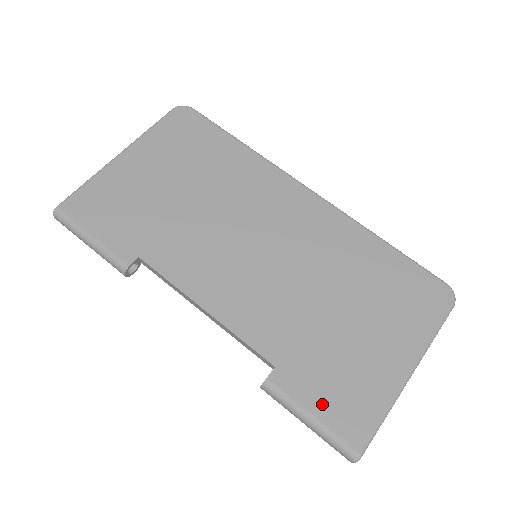
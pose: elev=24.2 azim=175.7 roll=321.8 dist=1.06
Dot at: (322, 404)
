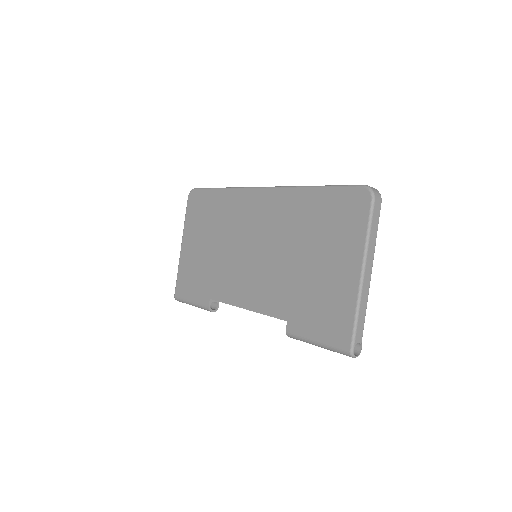
Dot at: (318, 330)
